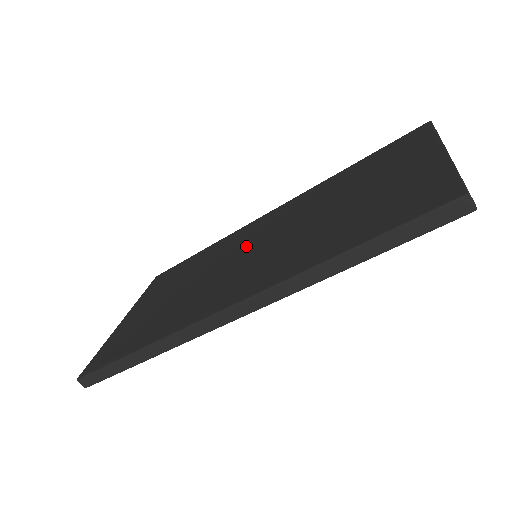
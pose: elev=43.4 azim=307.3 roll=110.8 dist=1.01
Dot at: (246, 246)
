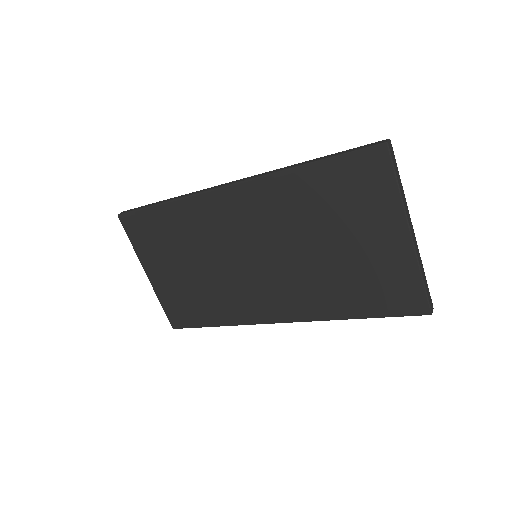
Dot at: (239, 245)
